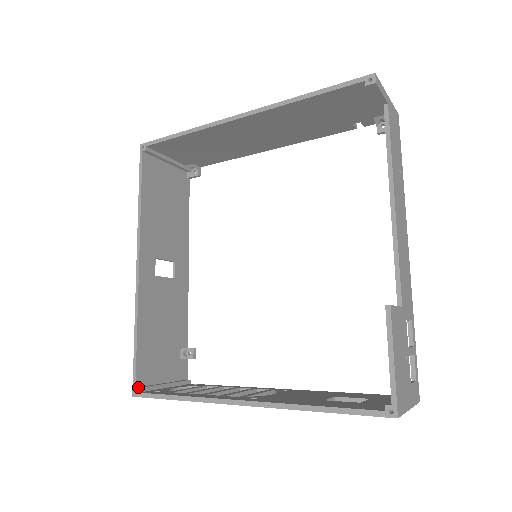
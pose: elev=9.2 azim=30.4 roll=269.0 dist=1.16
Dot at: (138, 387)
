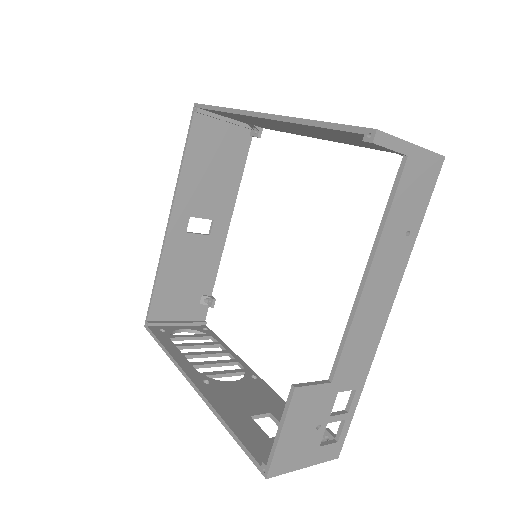
Dot at: (149, 321)
